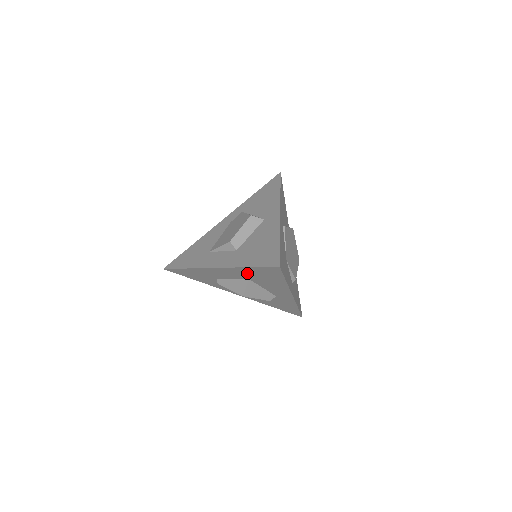
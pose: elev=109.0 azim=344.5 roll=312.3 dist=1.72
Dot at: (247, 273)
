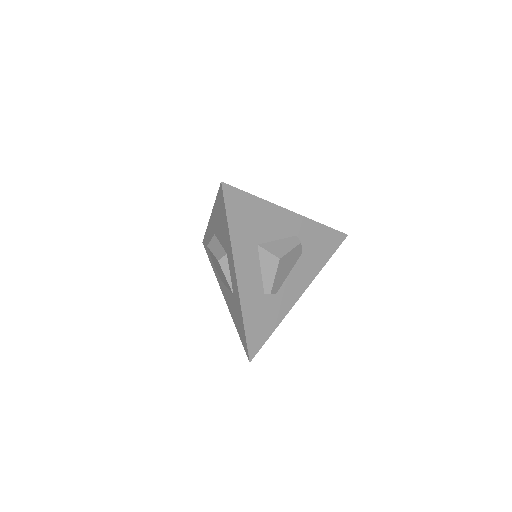
Dot at: (243, 237)
